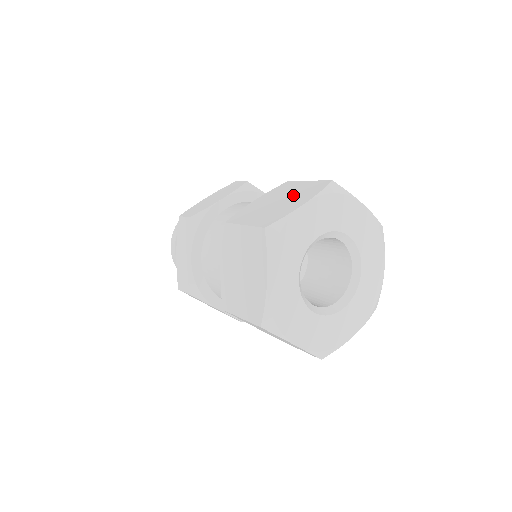
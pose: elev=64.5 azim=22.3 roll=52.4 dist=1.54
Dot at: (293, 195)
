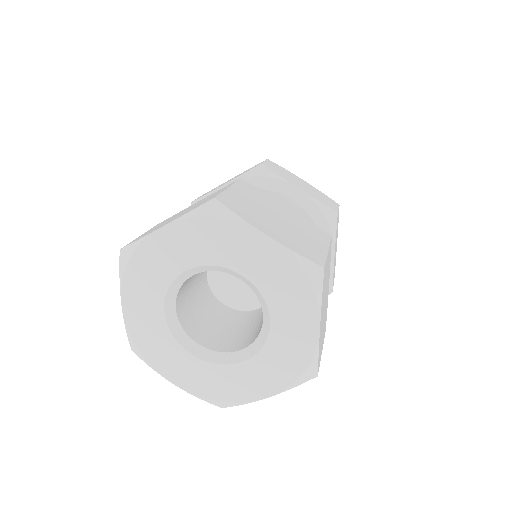
Dot at: (191, 208)
